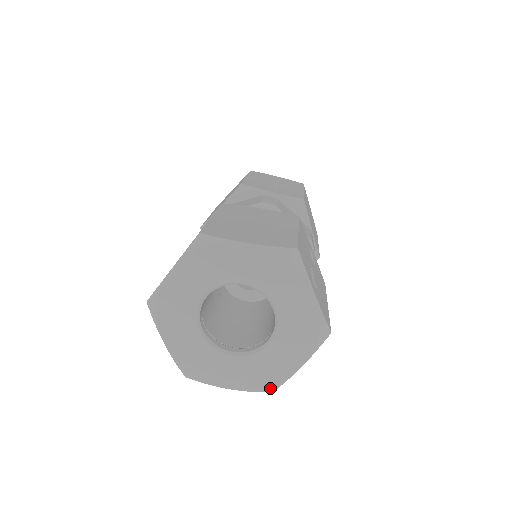
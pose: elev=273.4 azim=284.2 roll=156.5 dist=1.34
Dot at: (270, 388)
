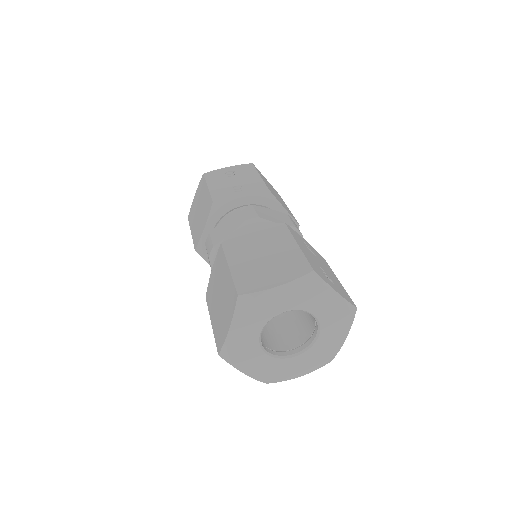
Dot at: (329, 361)
